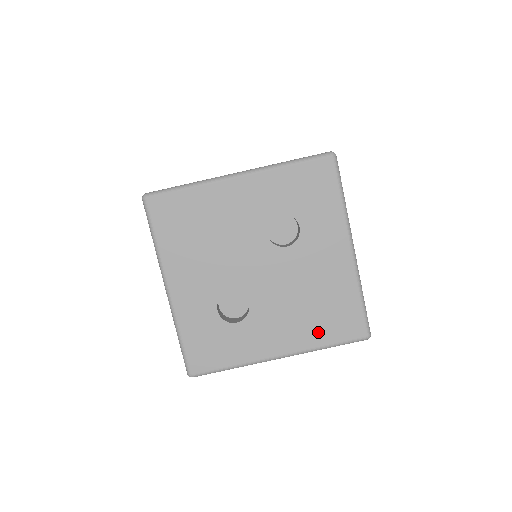
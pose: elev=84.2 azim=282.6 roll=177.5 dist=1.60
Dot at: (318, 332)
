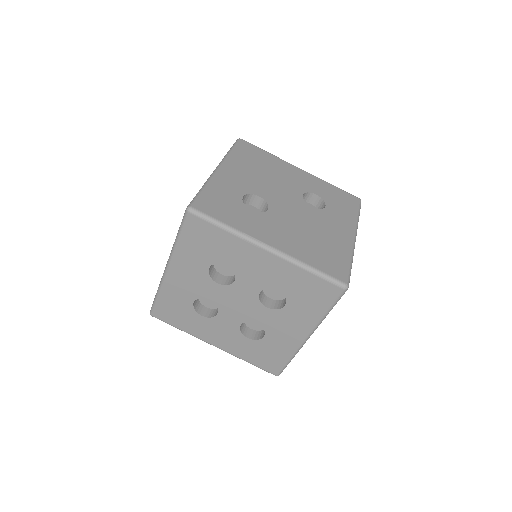
Dot at: (309, 255)
